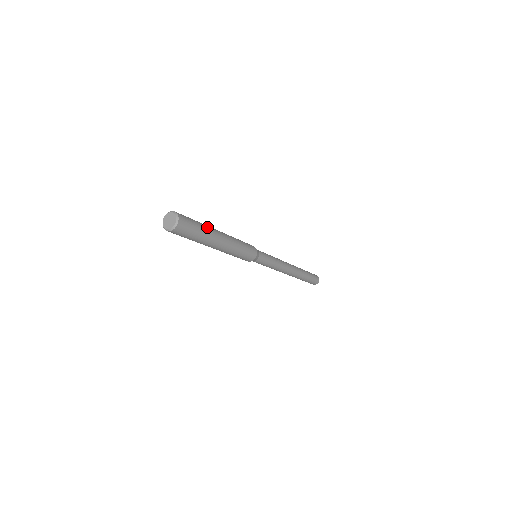
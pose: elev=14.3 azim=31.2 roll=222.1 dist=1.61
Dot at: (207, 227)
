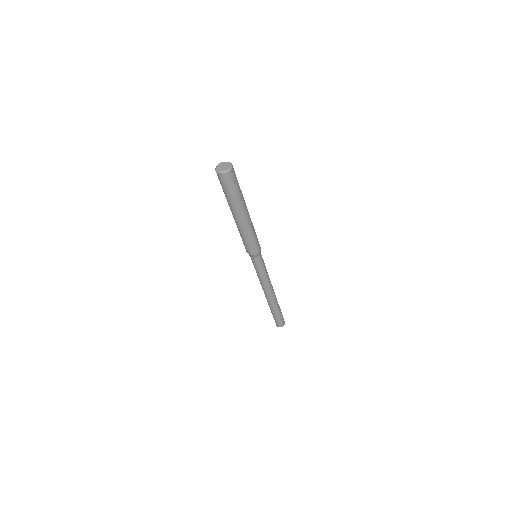
Dot at: (242, 198)
